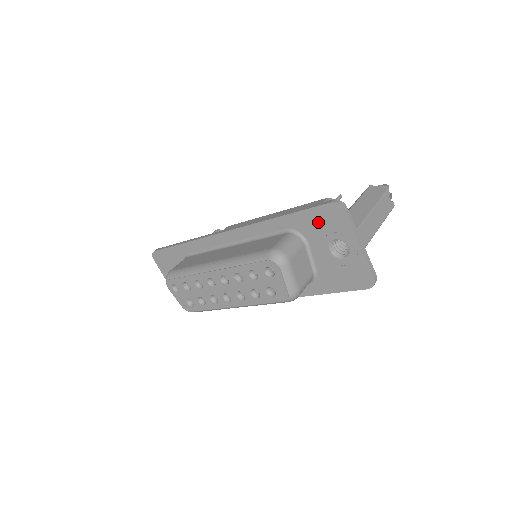
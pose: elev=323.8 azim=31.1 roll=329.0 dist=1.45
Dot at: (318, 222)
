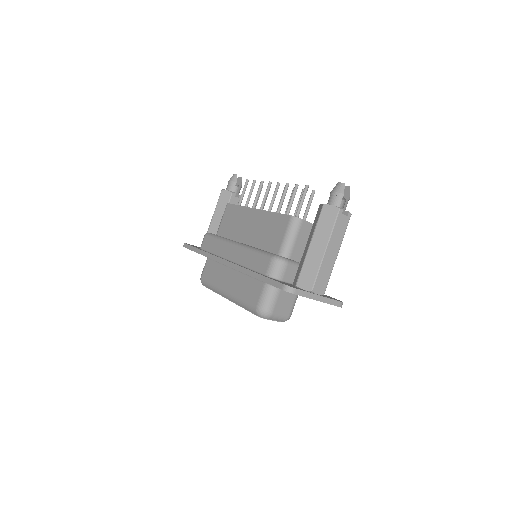
Dot at: occluded
